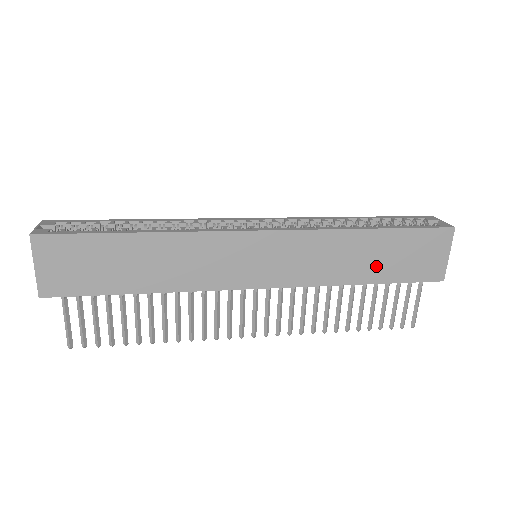
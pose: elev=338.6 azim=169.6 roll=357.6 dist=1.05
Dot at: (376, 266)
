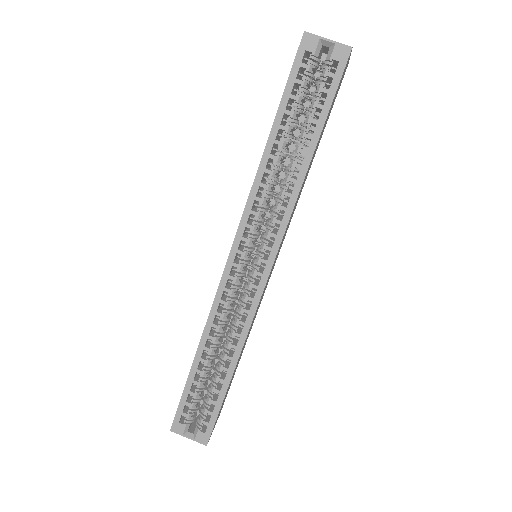
Dot at: occluded
